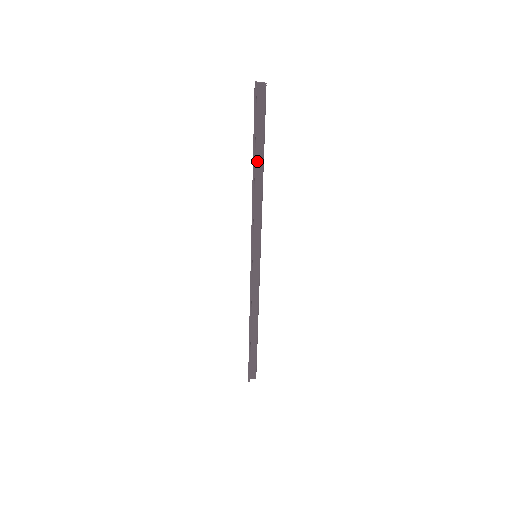
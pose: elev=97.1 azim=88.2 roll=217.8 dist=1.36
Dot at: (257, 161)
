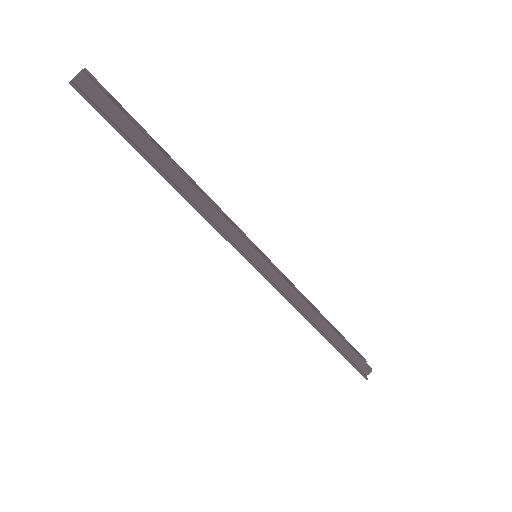
Dot at: (156, 160)
